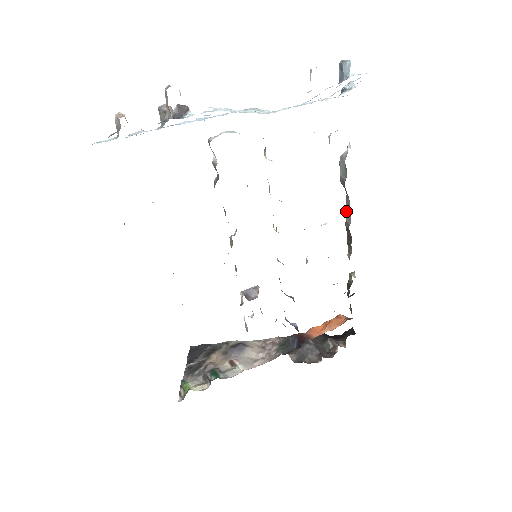
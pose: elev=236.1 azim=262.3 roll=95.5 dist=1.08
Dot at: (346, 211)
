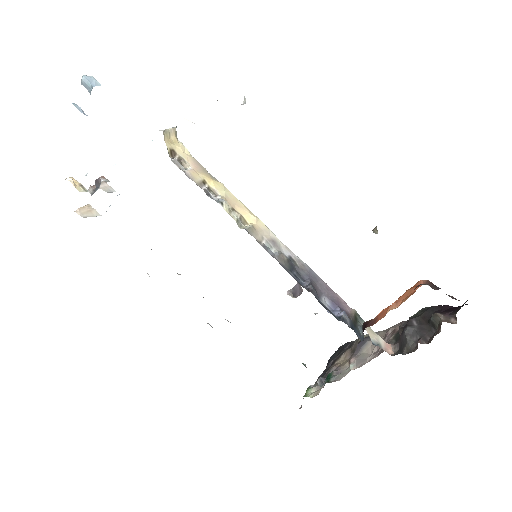
Dot at: occluded
